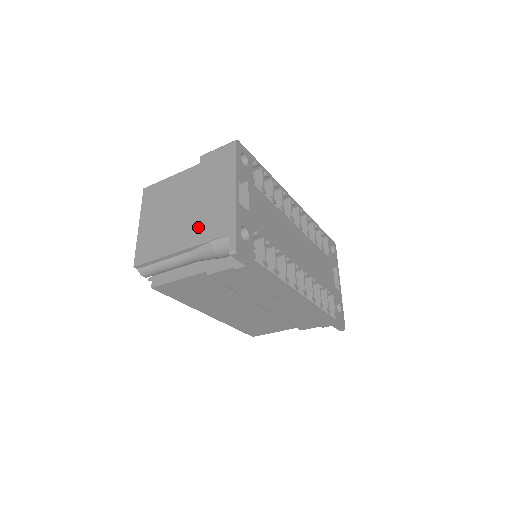
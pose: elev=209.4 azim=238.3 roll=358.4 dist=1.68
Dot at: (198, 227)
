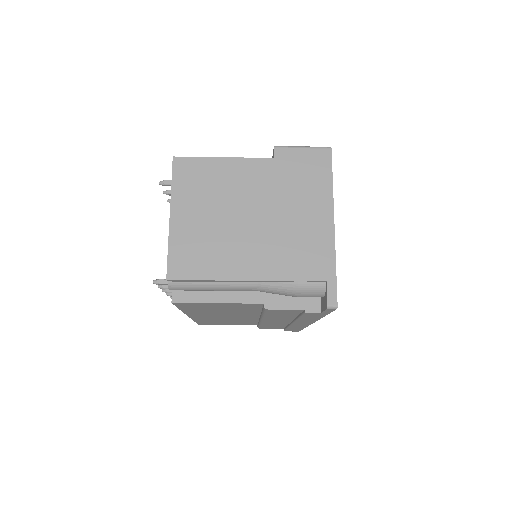
Dot at: (278, 255)
